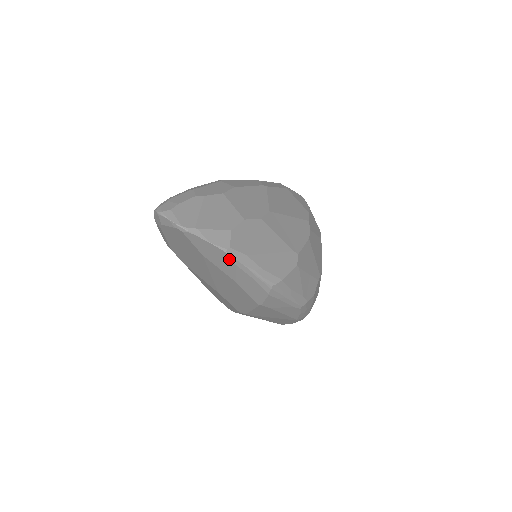
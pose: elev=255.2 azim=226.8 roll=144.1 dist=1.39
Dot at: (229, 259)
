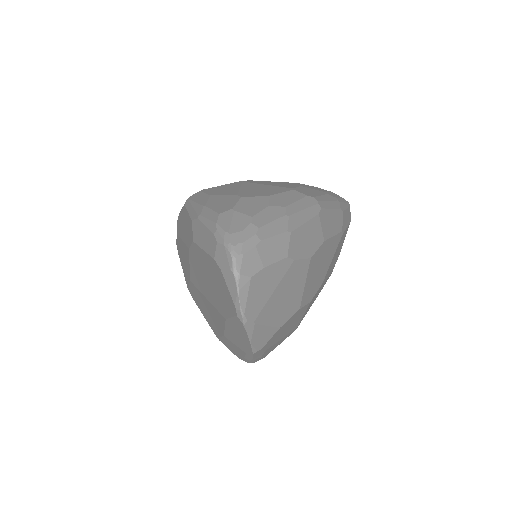
Dot at: (247, 350)
